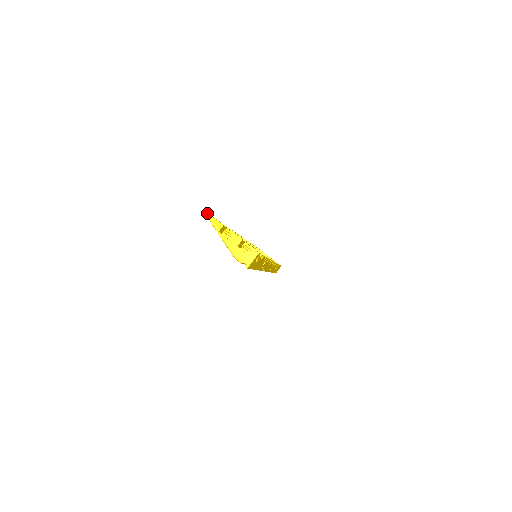
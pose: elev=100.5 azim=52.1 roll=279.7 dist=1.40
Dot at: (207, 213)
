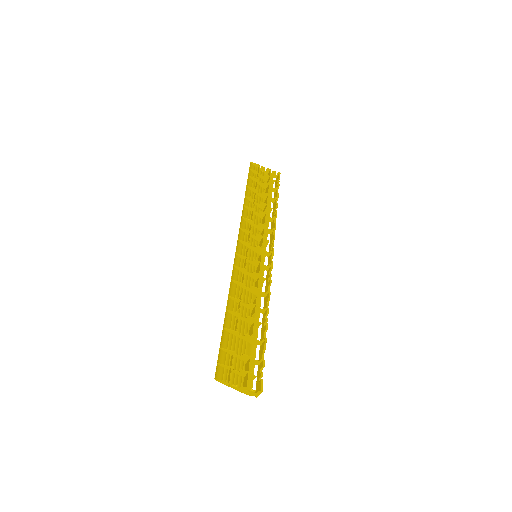
Dot at: occluded
